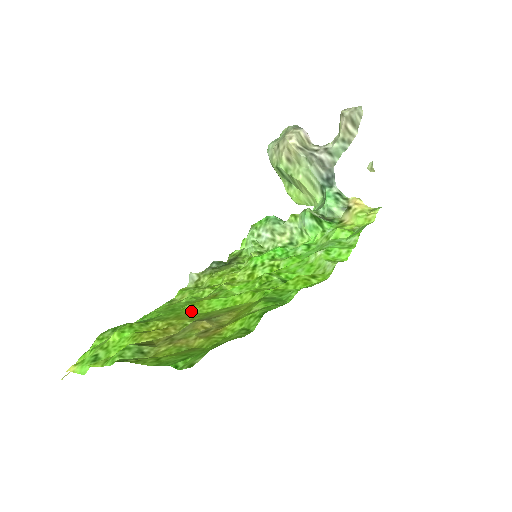
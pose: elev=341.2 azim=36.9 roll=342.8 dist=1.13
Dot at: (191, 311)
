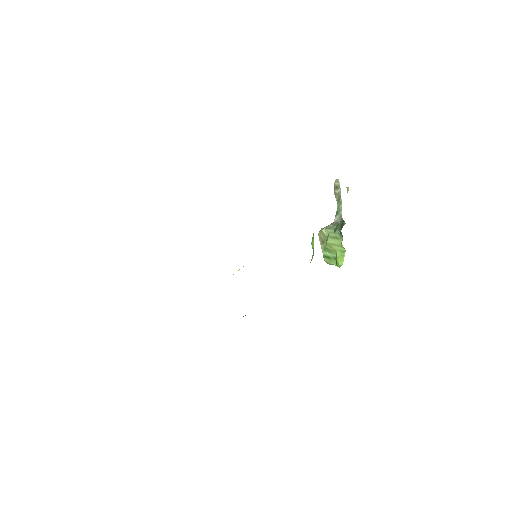
Dot at: occluded
